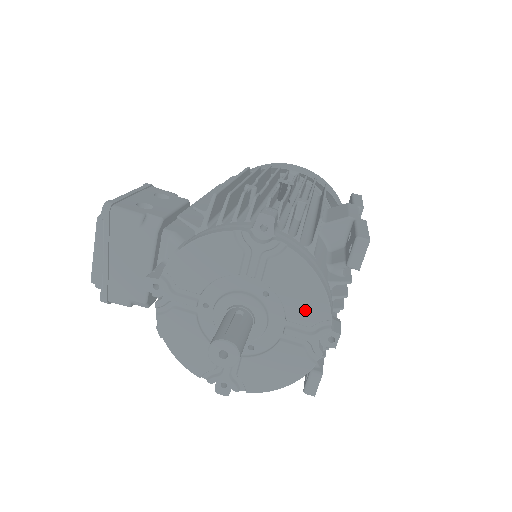
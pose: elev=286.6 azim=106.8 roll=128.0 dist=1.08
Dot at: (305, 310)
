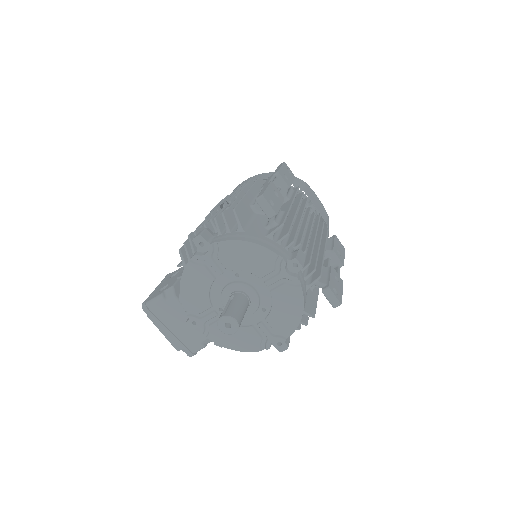
Dot at: (261, 264)
